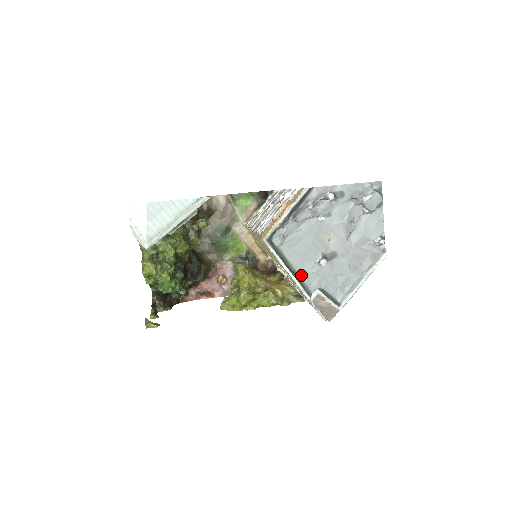
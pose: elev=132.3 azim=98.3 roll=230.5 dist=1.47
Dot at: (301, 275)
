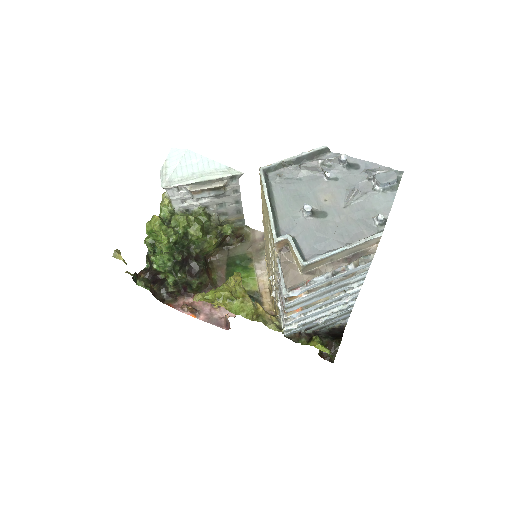
Dot at: (280, 216)
